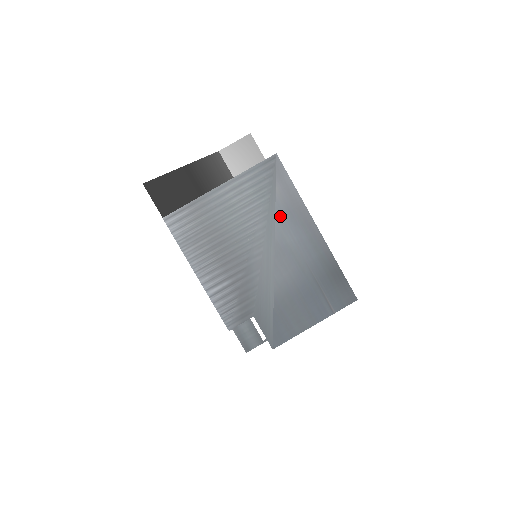
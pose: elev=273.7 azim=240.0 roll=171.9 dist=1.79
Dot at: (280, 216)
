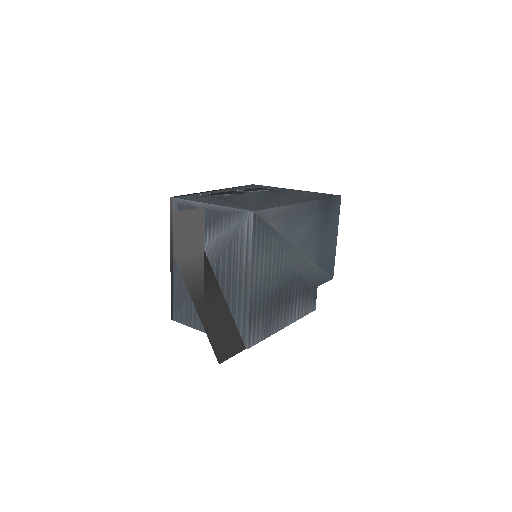
Dot at: (287, 233)
